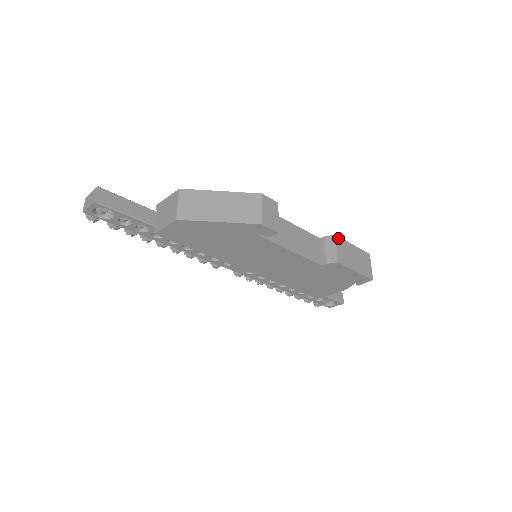
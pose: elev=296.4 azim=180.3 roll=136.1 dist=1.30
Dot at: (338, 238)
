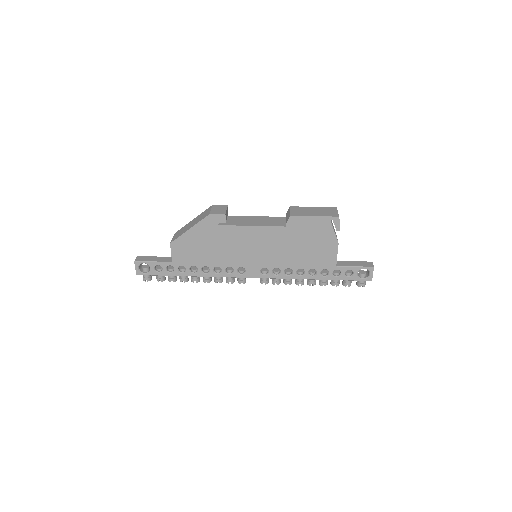
Dot at: (293, 207)
